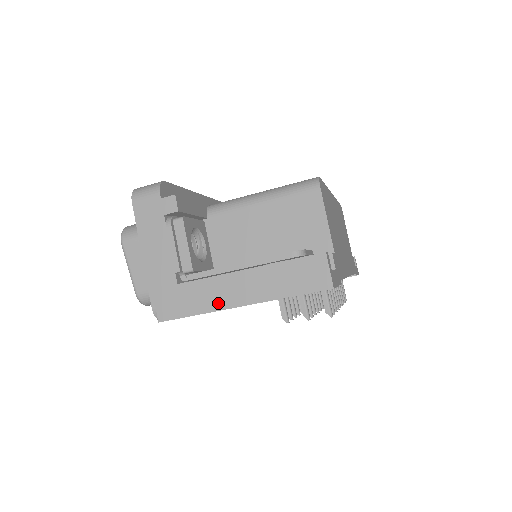
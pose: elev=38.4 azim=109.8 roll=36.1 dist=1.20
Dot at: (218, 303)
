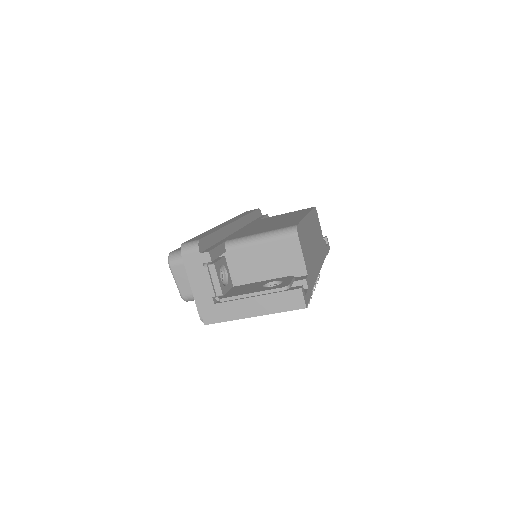
Dot at: (240, 315)
